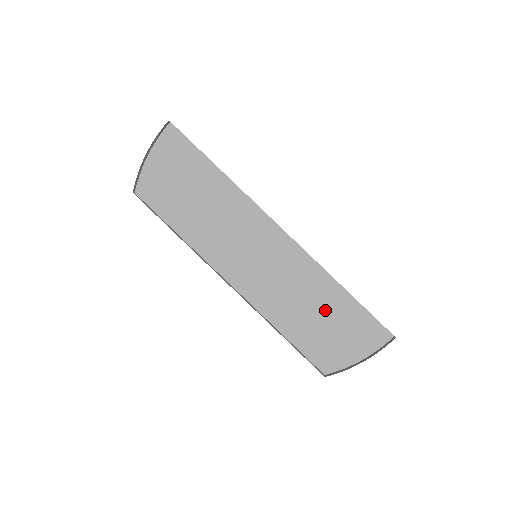
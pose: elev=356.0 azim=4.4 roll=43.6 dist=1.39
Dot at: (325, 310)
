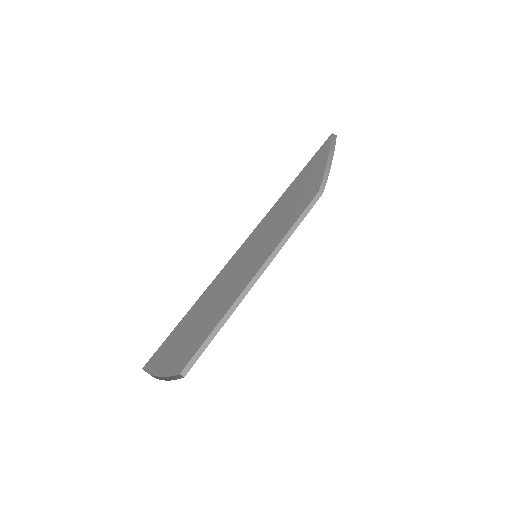
Dot at: (299, 192)
